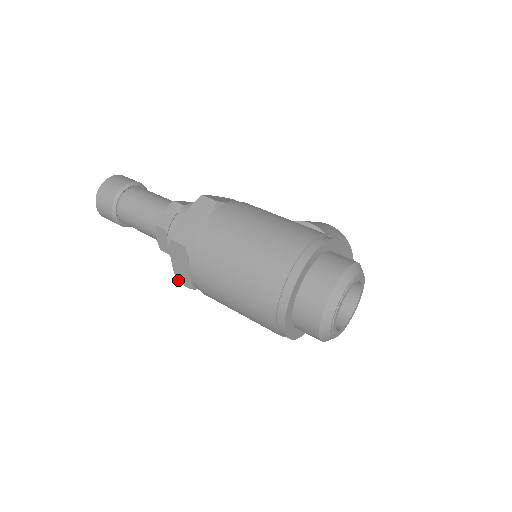
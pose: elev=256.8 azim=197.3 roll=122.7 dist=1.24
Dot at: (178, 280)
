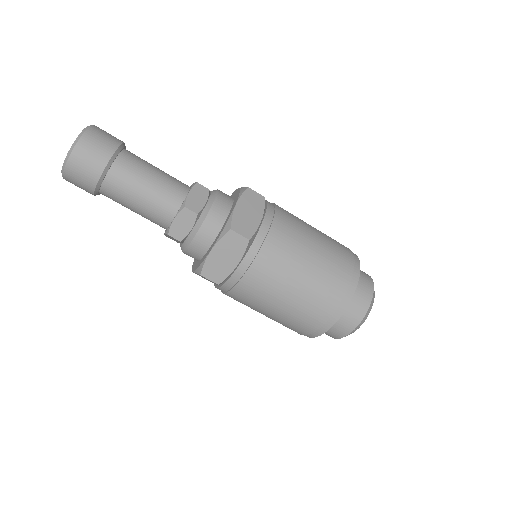
Dot at: (204, 273)
